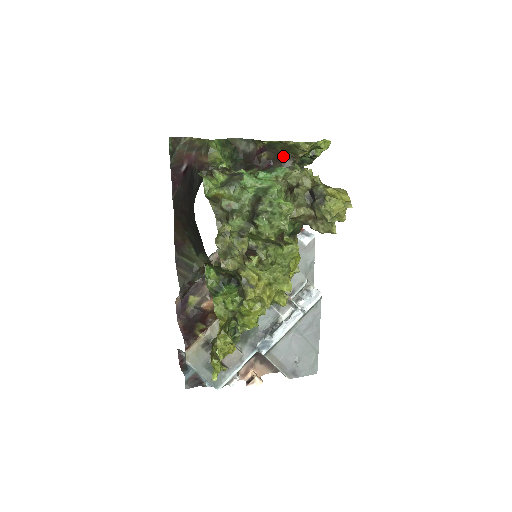
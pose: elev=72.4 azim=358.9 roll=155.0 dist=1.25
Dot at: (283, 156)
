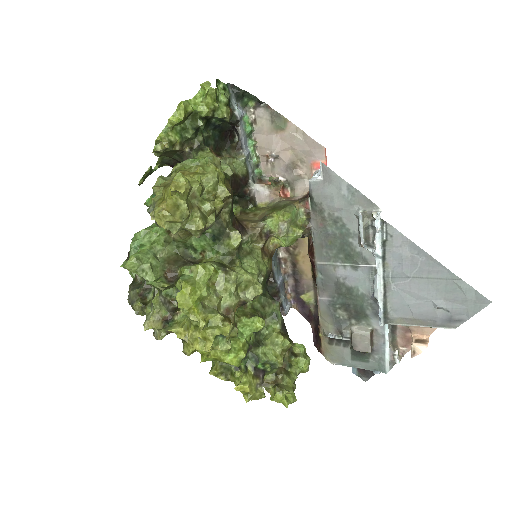
Dot at: (180, 159)
